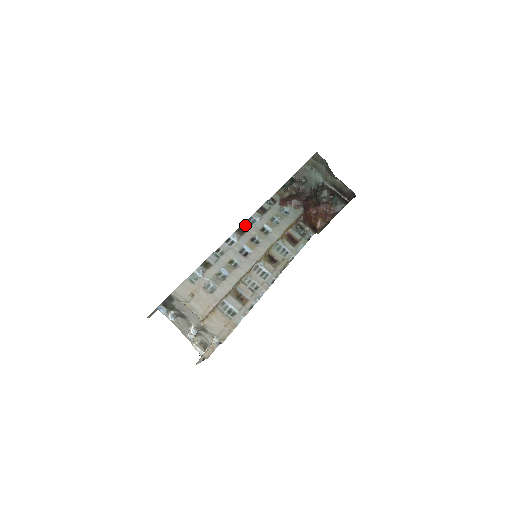
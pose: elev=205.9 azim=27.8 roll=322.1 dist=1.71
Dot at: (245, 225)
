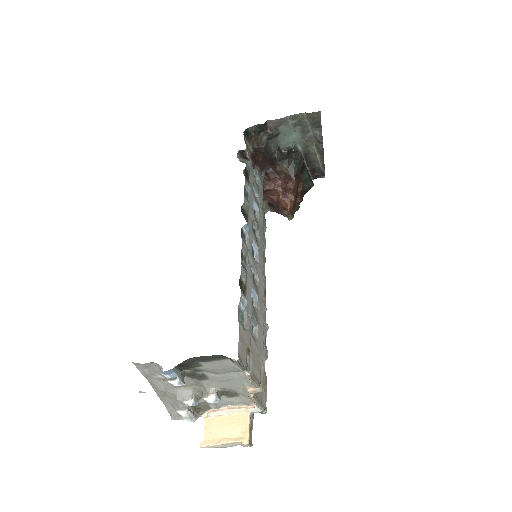
Dot at: (245, 203)
